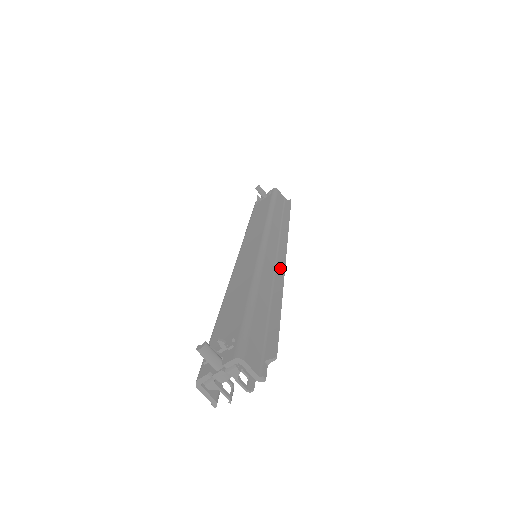
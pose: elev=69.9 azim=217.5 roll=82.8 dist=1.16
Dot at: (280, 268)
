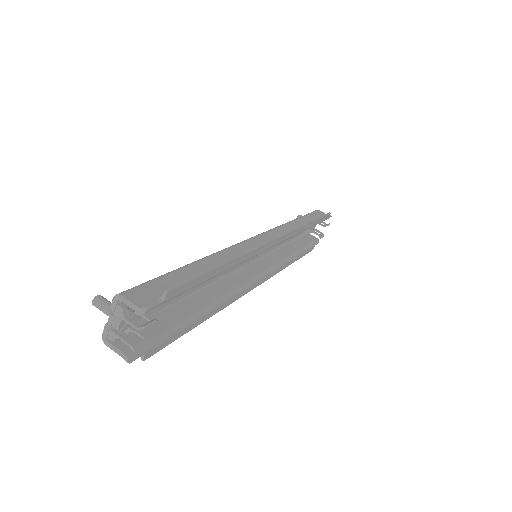
Dot at: occluded
